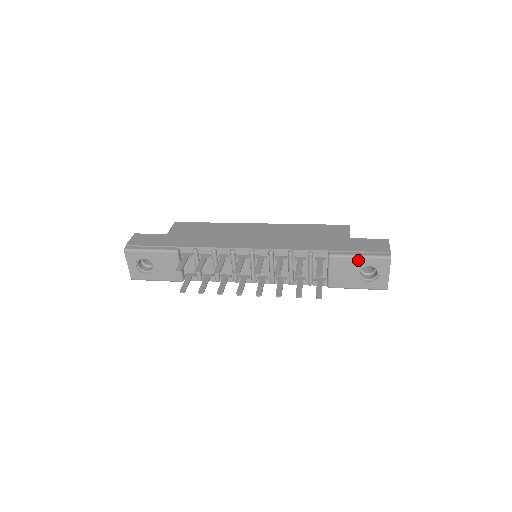
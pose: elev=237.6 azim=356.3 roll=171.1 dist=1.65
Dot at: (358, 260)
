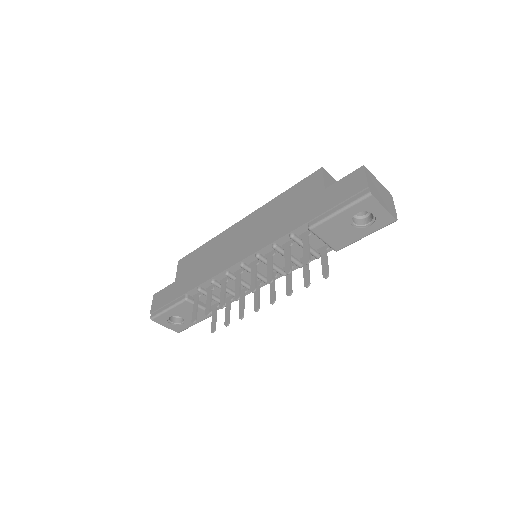
Dot at: (340, 216)
